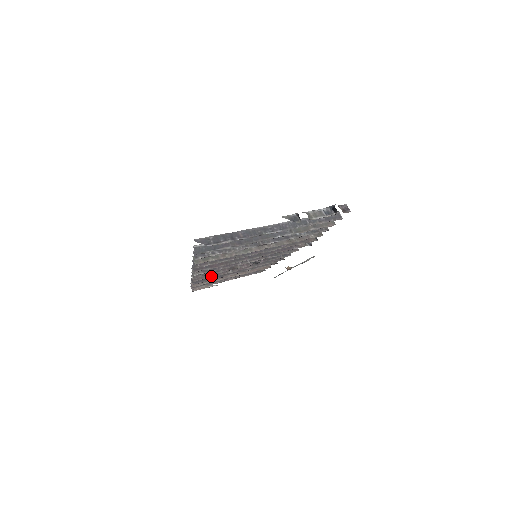
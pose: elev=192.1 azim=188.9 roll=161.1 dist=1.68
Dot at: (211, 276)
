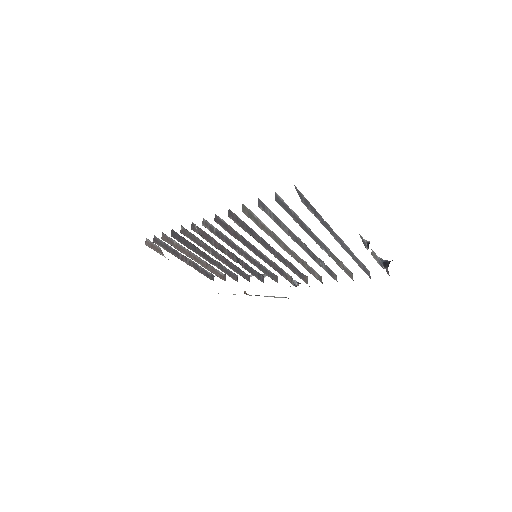
Dot at: (195, 242)
